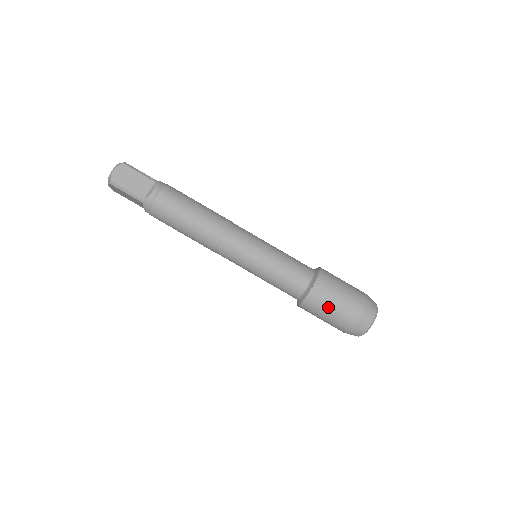
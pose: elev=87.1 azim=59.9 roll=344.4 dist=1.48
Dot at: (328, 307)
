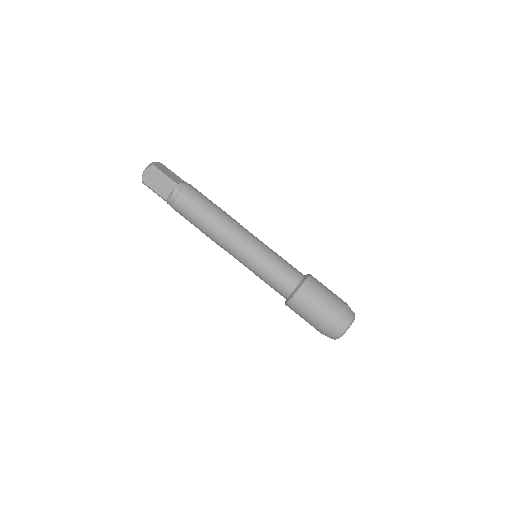
Dot at: (303, 315)
